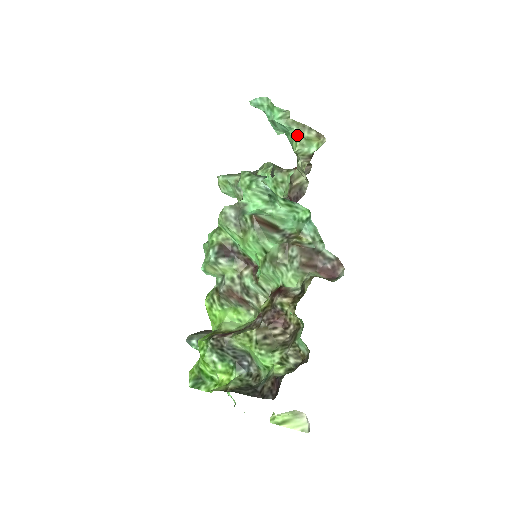
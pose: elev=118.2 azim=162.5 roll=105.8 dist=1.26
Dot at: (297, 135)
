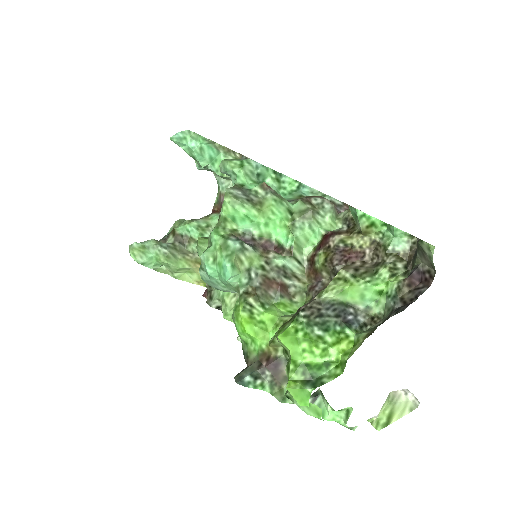
Dot at: (226, 158)
